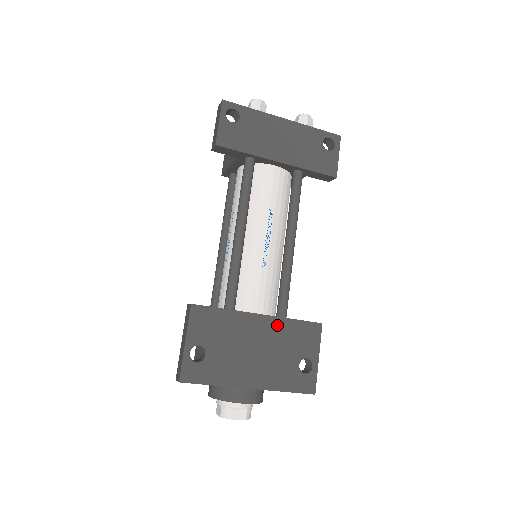
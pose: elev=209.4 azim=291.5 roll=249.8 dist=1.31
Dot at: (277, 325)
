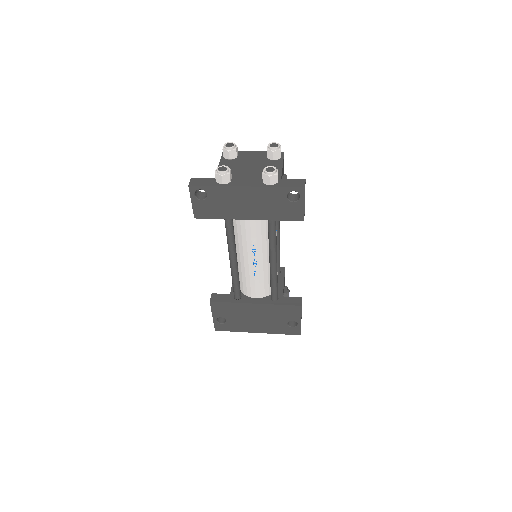
Dot at: (268, 308)
